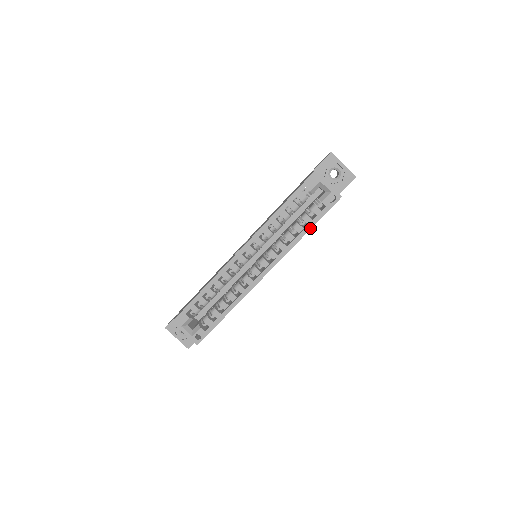
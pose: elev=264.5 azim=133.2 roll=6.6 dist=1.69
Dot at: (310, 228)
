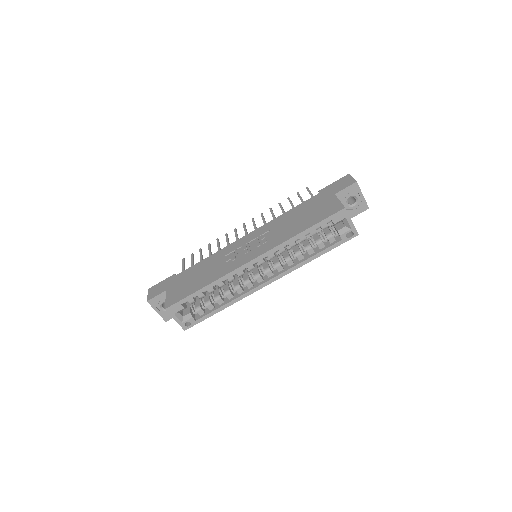
Dot at: (321, 254)
